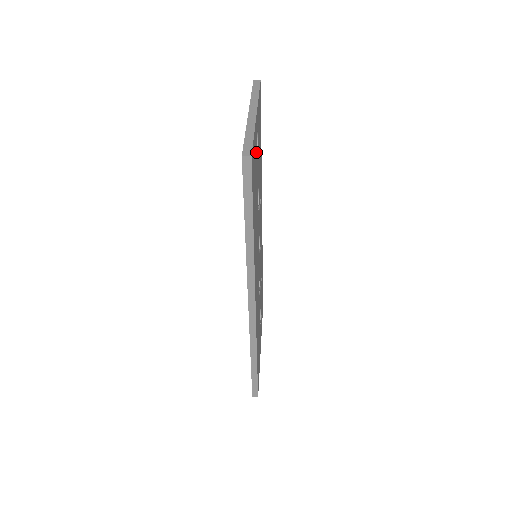
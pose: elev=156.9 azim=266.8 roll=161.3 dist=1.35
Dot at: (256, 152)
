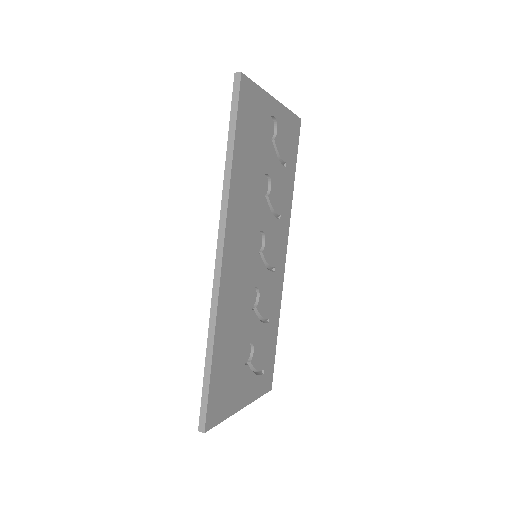
Dot at: (266, 124)
